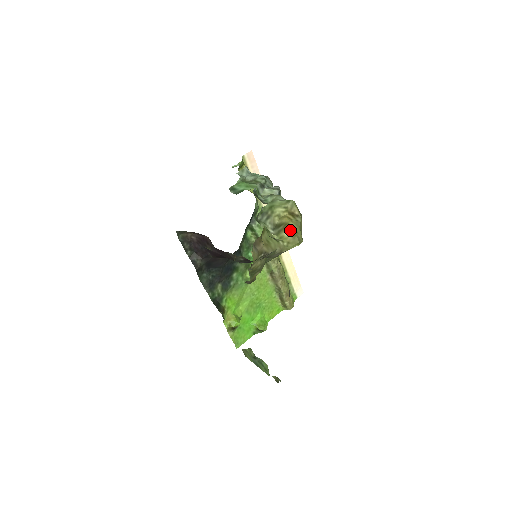
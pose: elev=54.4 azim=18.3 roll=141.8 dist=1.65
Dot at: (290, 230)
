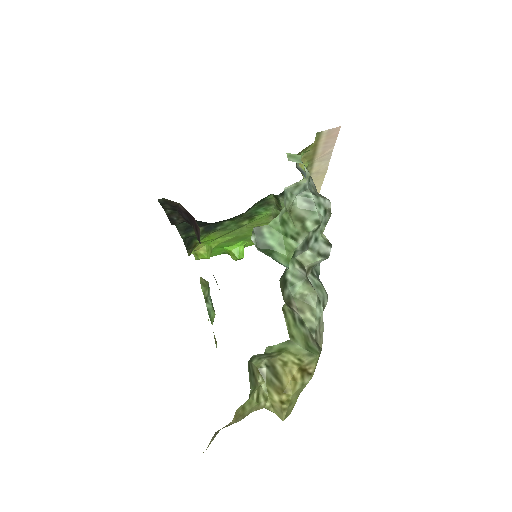
Dot at: (283, 401)
